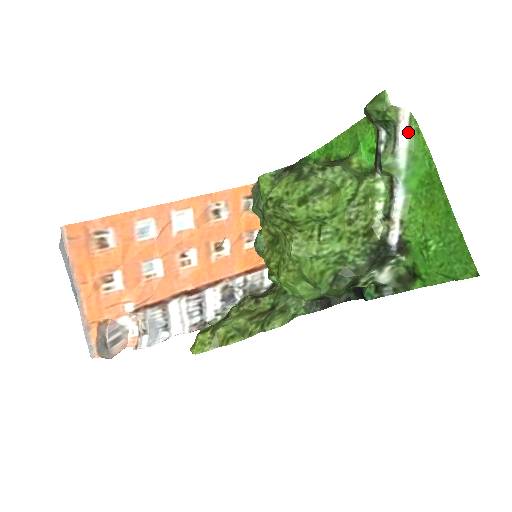
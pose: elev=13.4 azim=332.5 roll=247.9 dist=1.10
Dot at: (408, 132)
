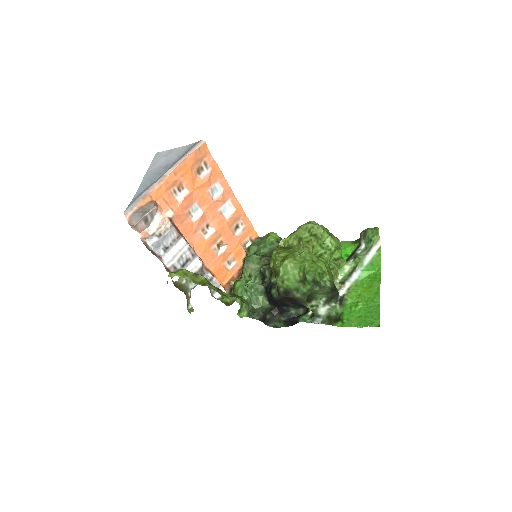
Dot at: (376, 252)
